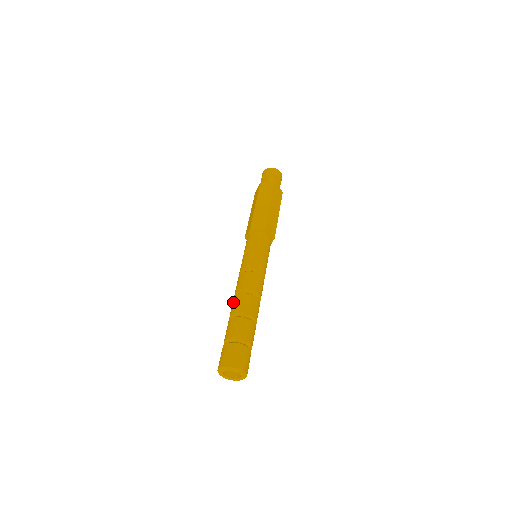
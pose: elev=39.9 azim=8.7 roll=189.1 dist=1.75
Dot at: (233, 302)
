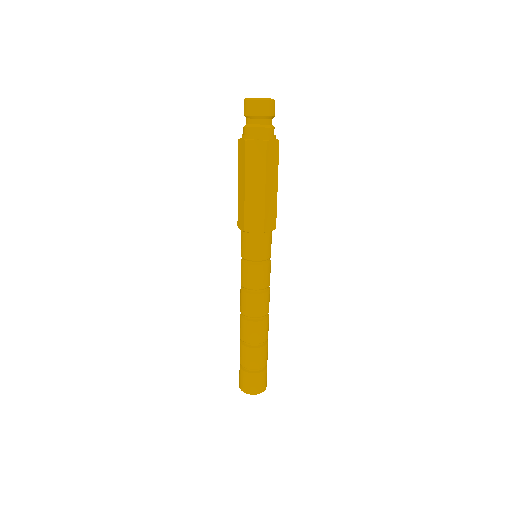
Dot at: occluded
